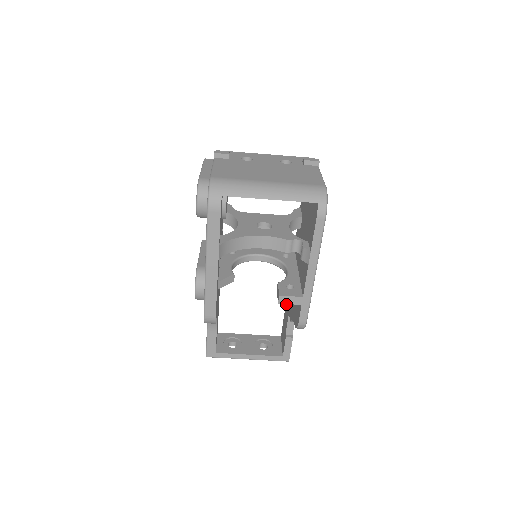
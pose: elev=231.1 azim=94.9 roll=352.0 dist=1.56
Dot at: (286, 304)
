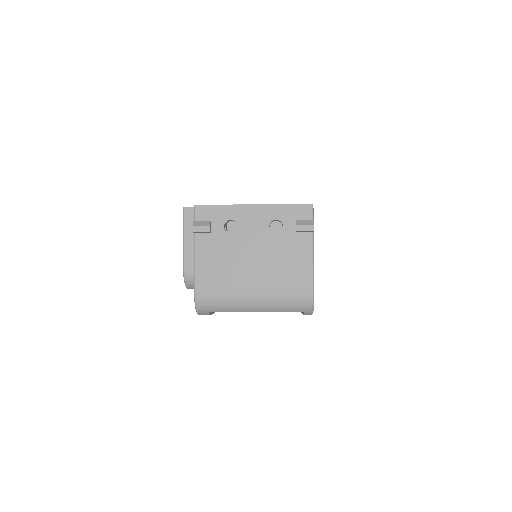
Dot at: occluded
